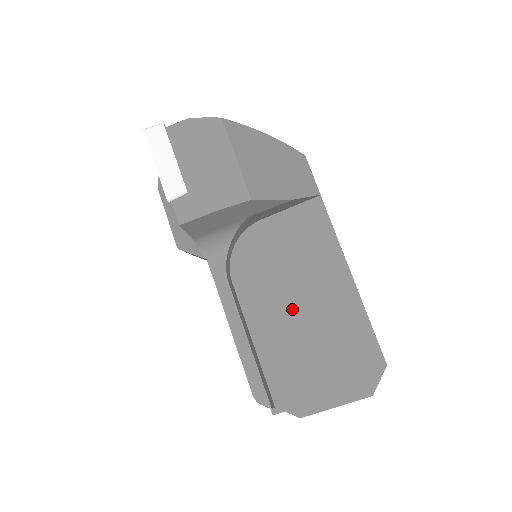
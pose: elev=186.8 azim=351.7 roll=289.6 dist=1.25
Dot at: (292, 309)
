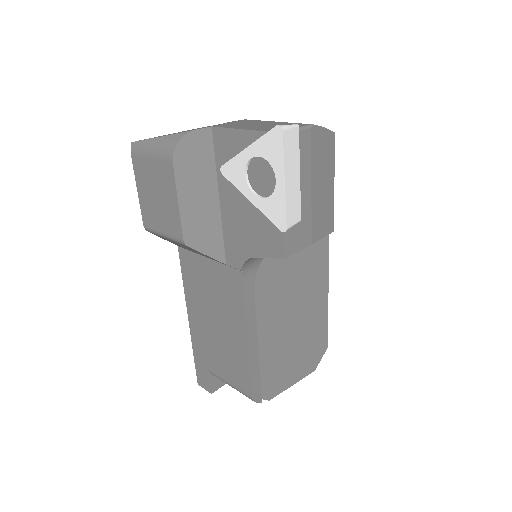
Dot at: (286, 312)
